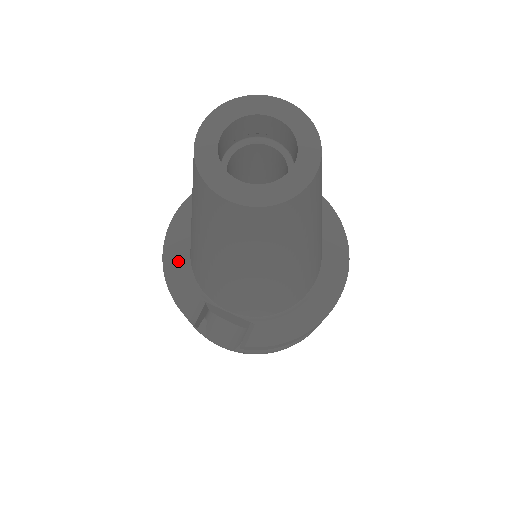
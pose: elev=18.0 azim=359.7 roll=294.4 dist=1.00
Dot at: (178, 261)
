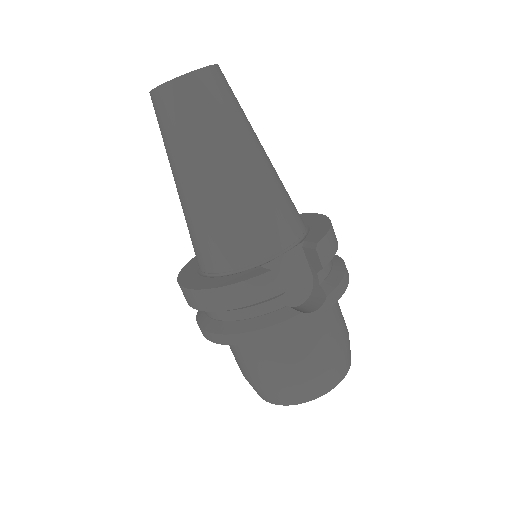
Dot at: (218, 281)
